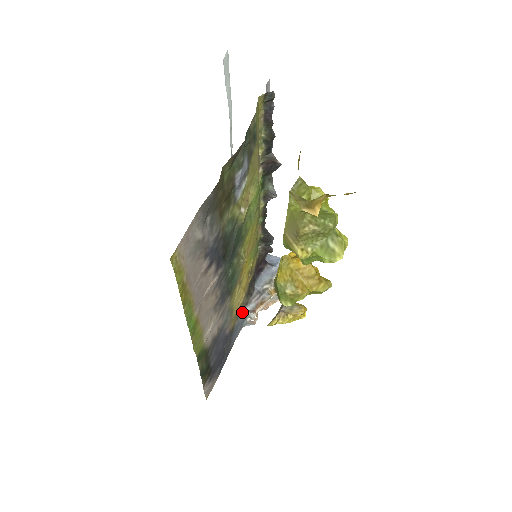
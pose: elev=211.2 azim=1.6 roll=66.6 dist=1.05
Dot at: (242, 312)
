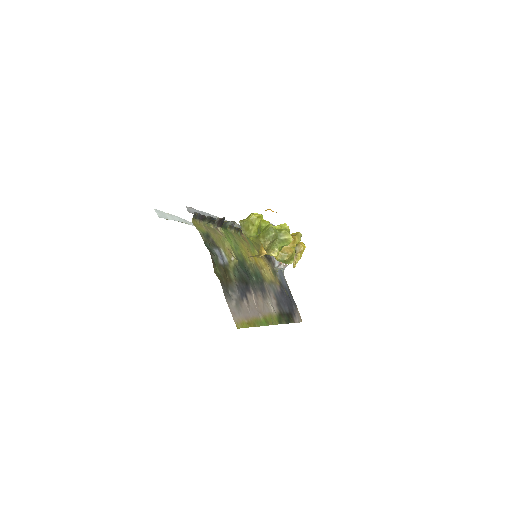
Dot at: (276, 271)
